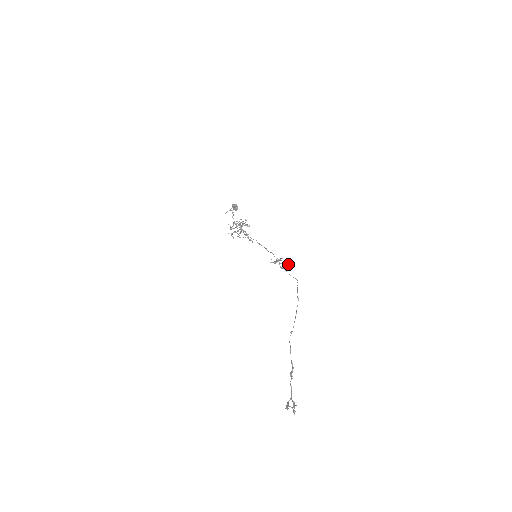
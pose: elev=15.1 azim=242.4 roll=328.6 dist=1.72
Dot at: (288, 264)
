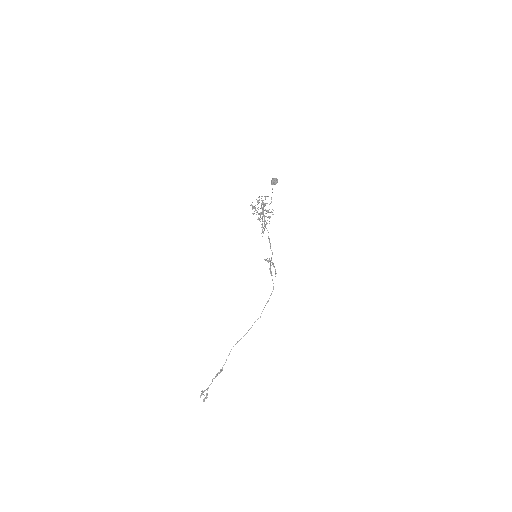
Dot at: occluded
